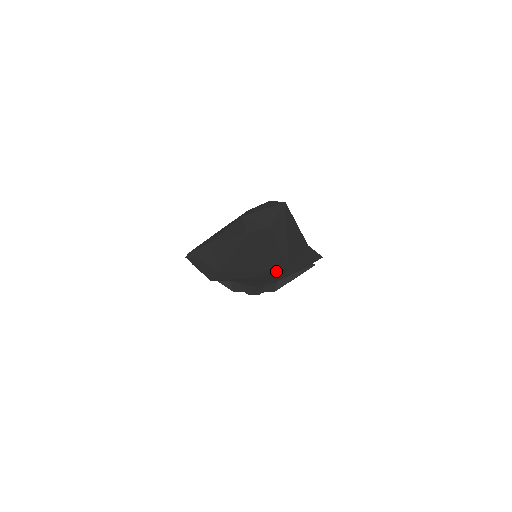
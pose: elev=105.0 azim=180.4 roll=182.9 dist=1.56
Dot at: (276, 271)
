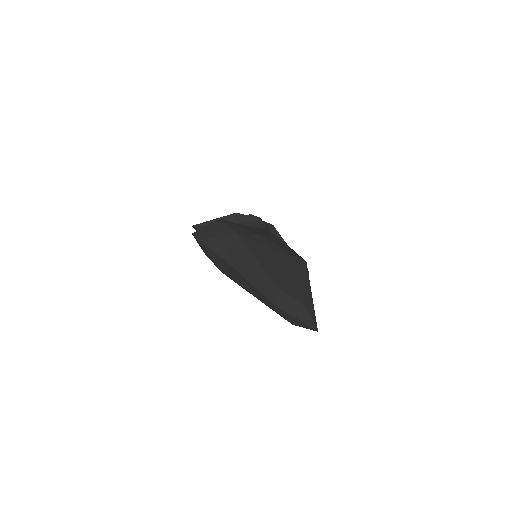
Dot at: occluded
